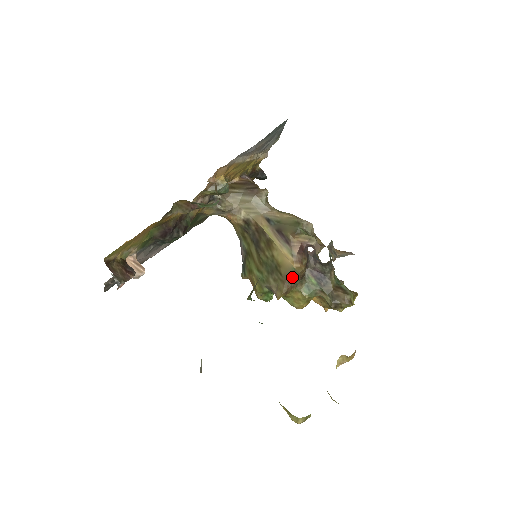
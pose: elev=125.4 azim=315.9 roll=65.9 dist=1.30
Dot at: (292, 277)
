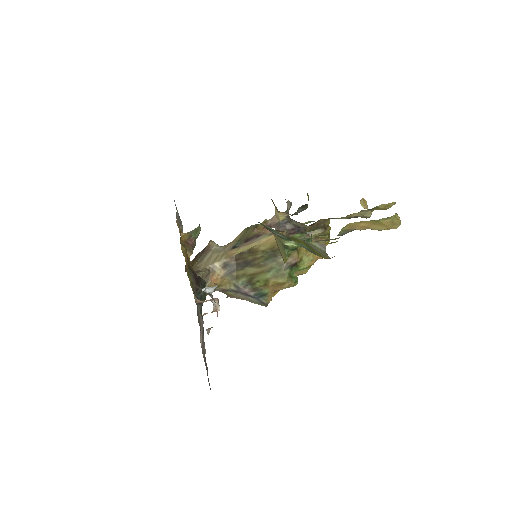
Dot at: occluded
